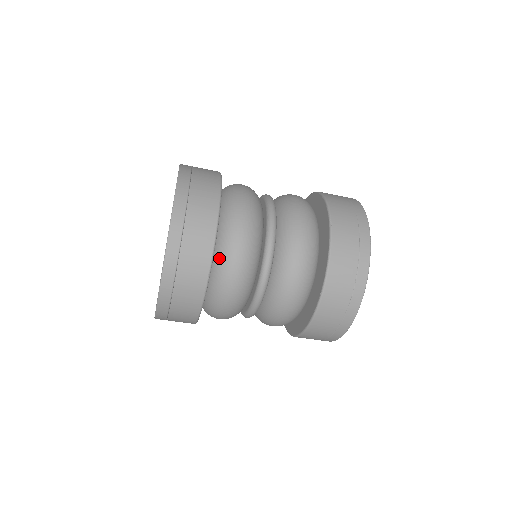
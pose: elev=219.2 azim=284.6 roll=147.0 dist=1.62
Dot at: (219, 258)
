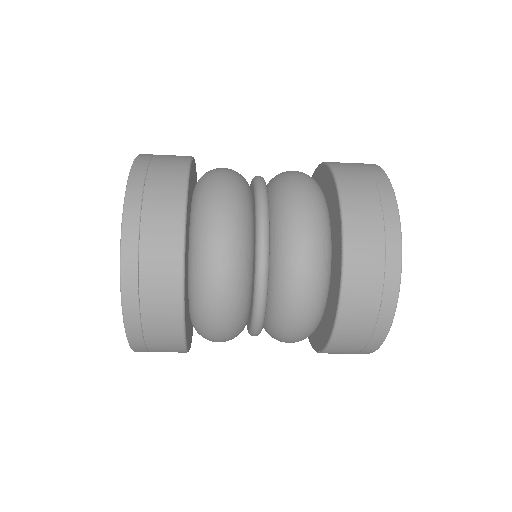
Dot at: (197, 330)
